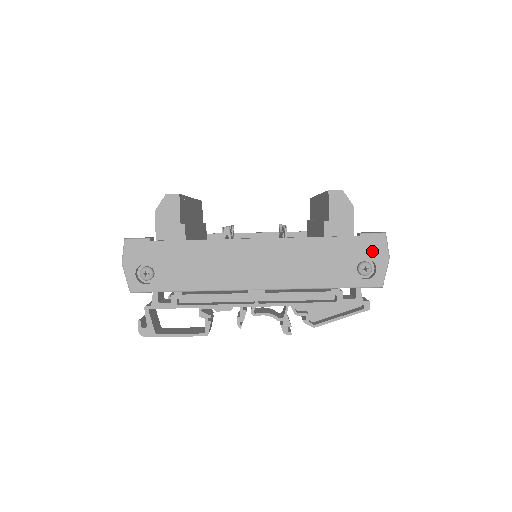
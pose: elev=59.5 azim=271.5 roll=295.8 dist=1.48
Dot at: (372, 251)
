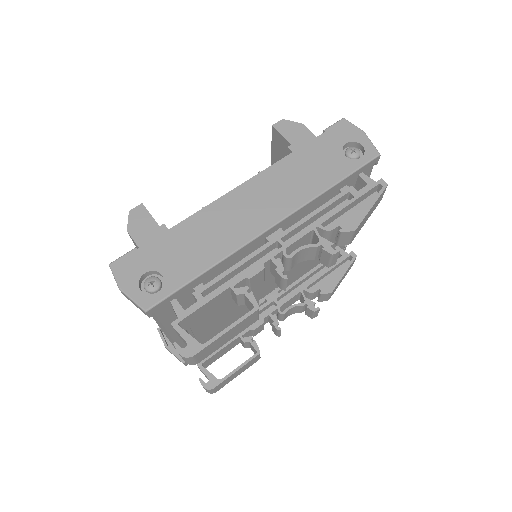
Dot at: (345, 135)
